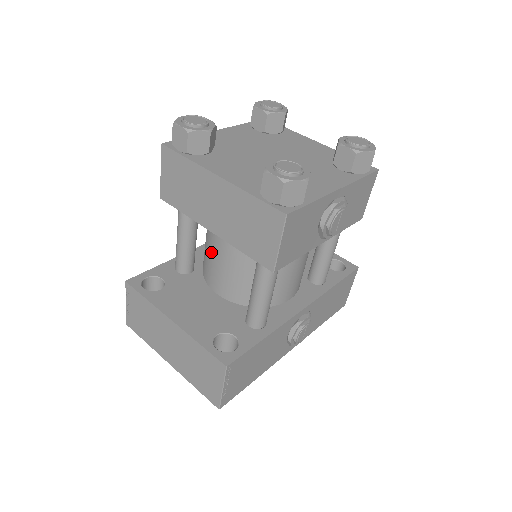
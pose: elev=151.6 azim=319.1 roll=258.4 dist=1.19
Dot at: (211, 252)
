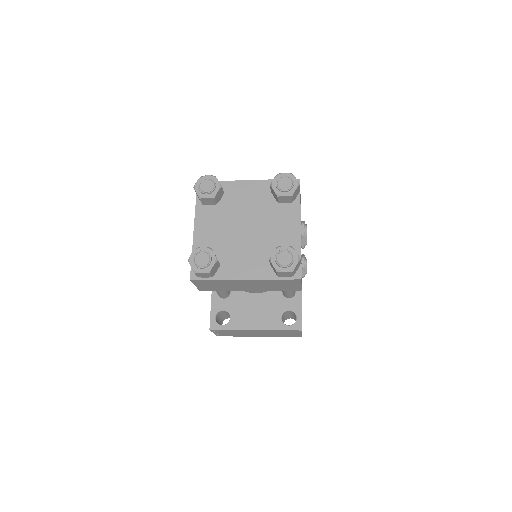
Dot at: occluded
